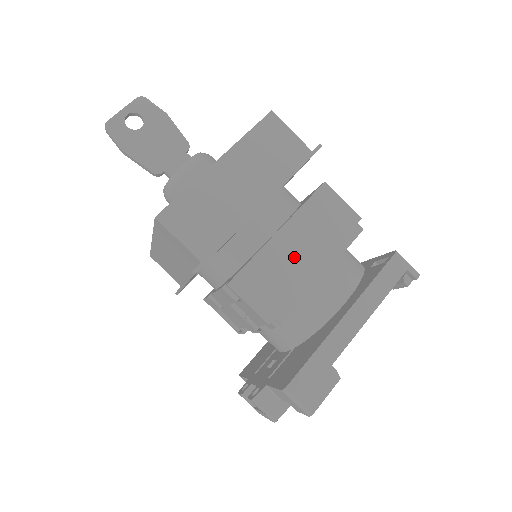
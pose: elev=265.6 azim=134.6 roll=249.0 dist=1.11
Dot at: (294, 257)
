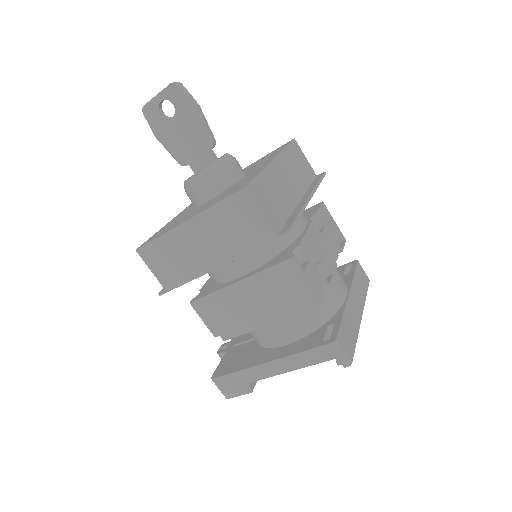
Dot at: (245, 305)
